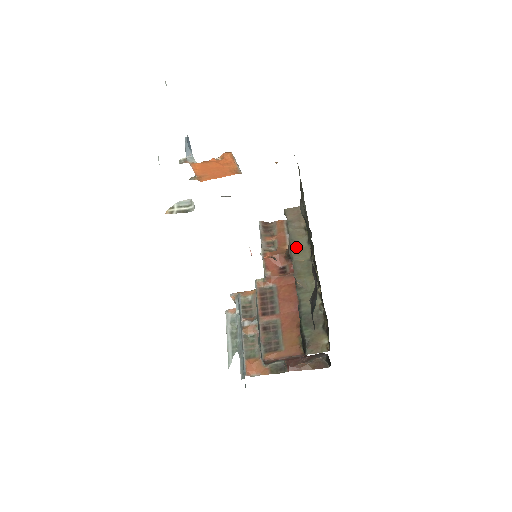
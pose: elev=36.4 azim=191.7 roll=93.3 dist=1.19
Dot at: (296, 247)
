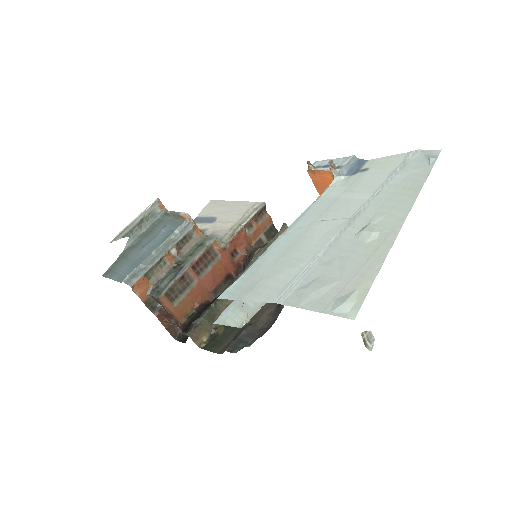
Dot at: occluded
